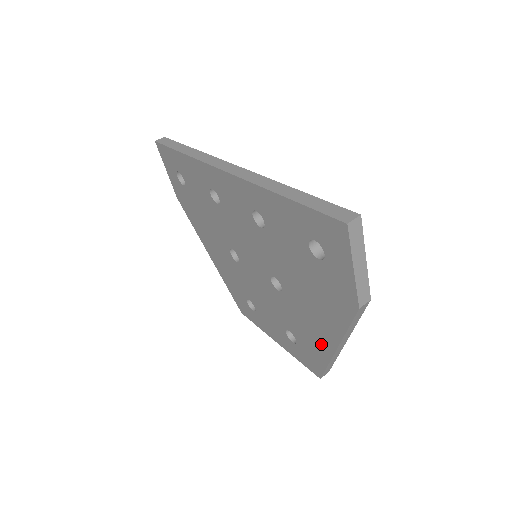
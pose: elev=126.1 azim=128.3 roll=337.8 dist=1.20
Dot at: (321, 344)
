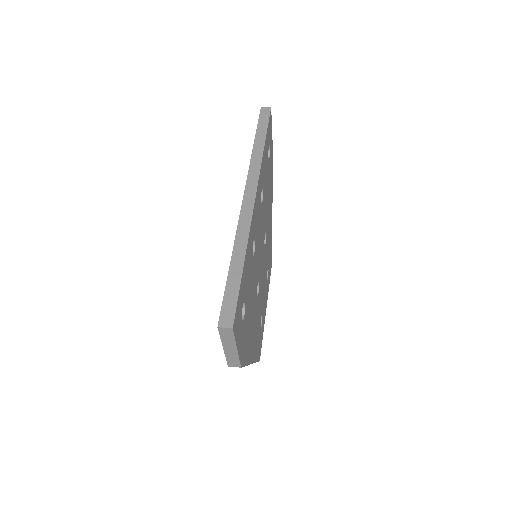
Dot at: occluded
